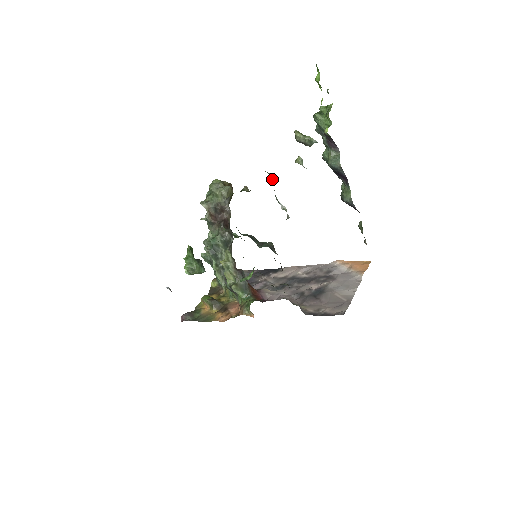
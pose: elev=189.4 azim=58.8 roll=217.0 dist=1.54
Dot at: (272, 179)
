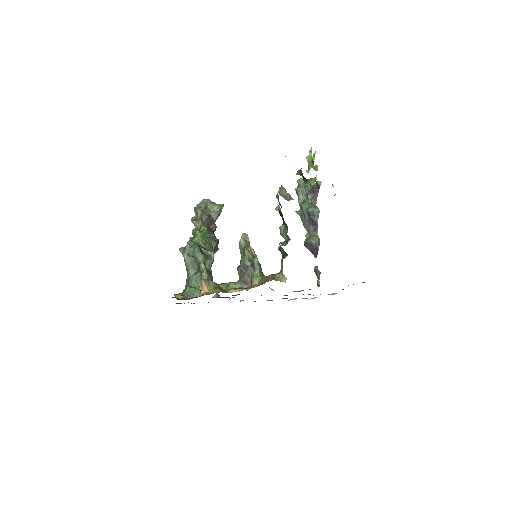
Dot at: occluded
